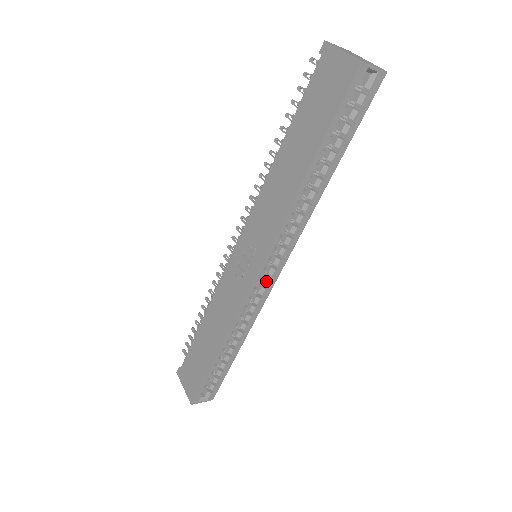
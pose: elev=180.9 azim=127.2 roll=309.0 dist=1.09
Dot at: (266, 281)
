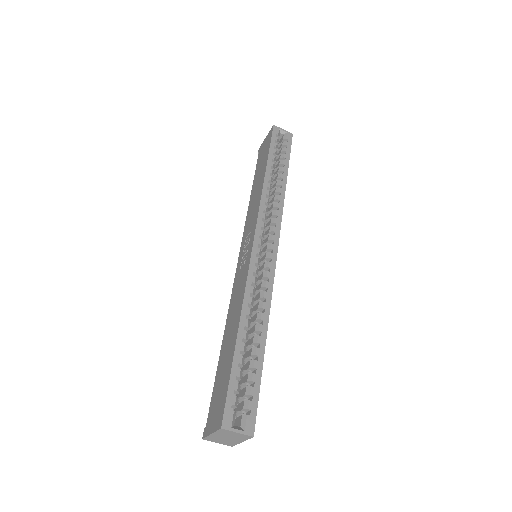
Dot at: (267, 255)
